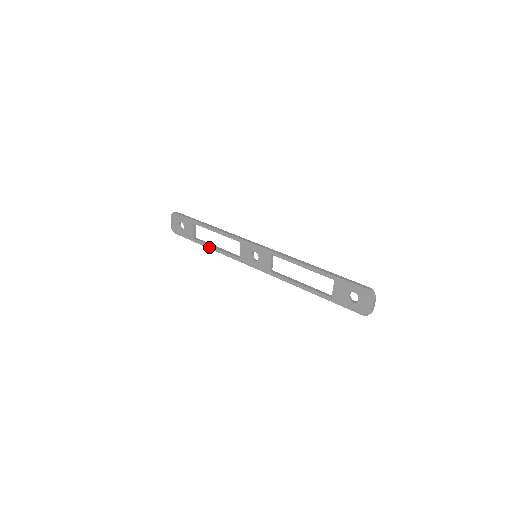
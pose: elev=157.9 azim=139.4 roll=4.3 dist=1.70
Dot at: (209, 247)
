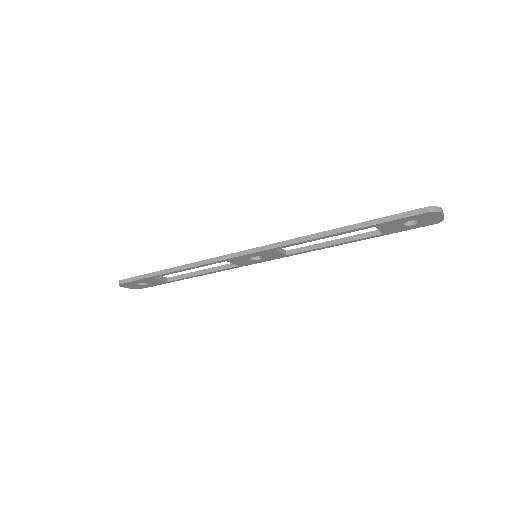
Dot at: occluded
